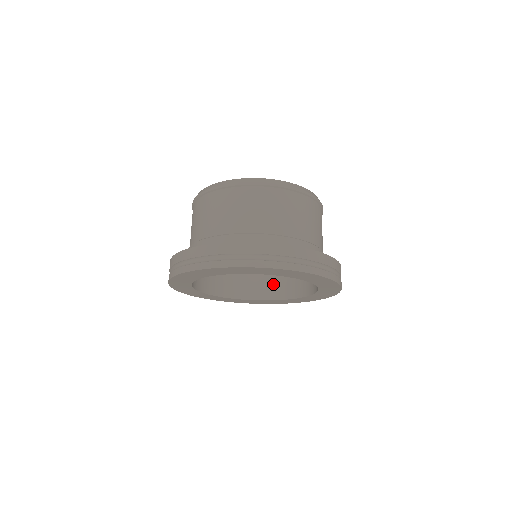
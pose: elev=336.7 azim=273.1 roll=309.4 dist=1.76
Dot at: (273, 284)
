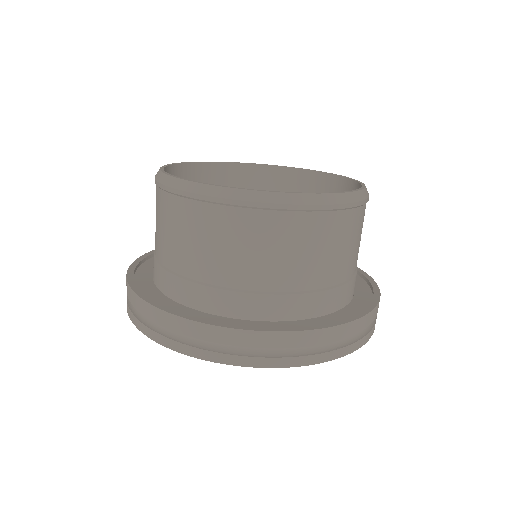
Dot at: occluded
